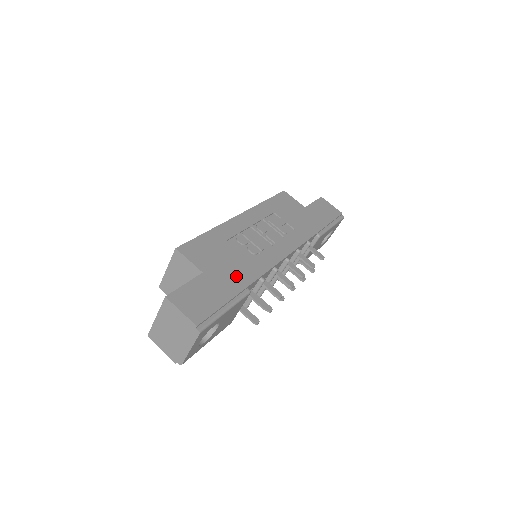
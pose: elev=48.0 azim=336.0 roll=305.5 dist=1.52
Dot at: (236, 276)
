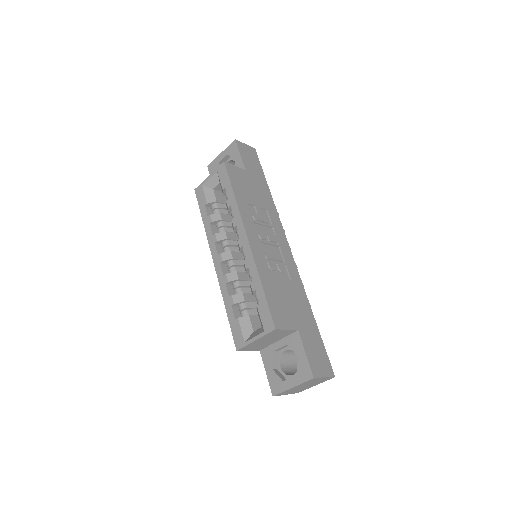
Dot at: (303, 308)
